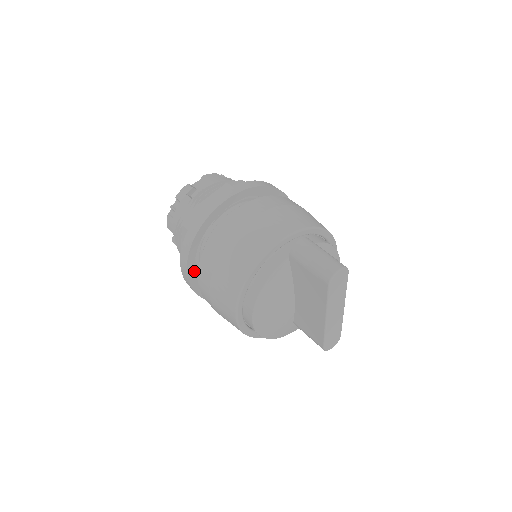
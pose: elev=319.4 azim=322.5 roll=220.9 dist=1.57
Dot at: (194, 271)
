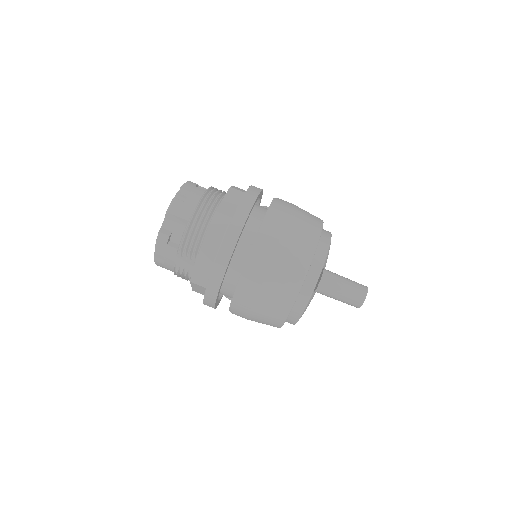
Dot at: occluded
